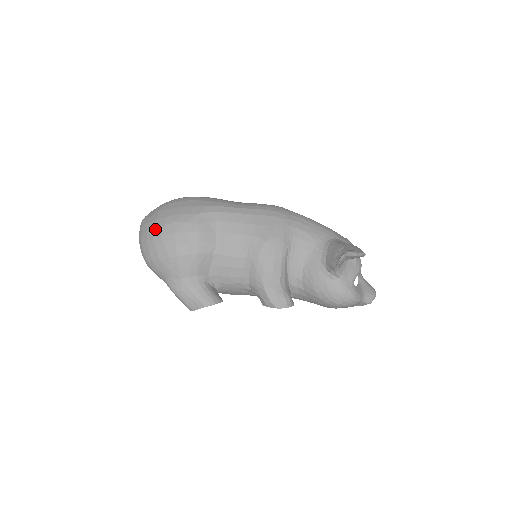
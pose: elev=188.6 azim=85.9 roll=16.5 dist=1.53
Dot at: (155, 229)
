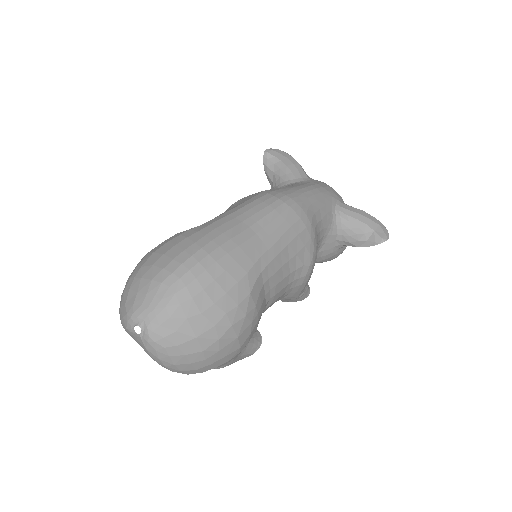
Dot at: (205, 349)
